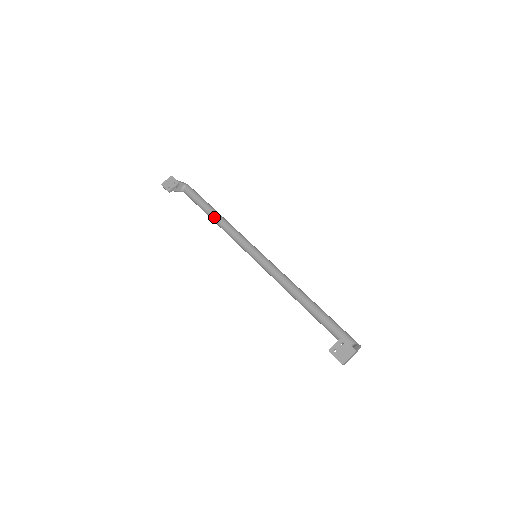
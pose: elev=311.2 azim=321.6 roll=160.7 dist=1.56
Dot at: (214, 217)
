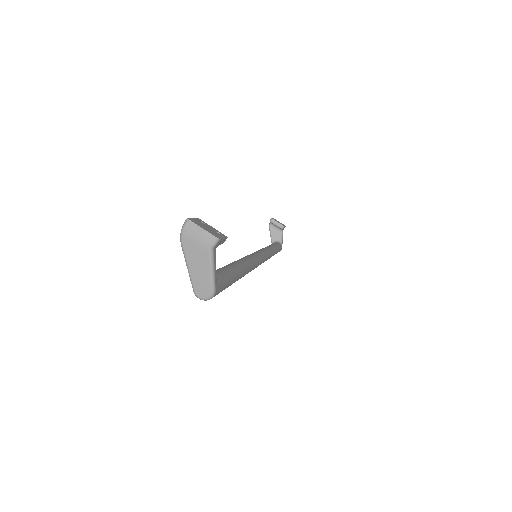
Dot at: (270, 246)
